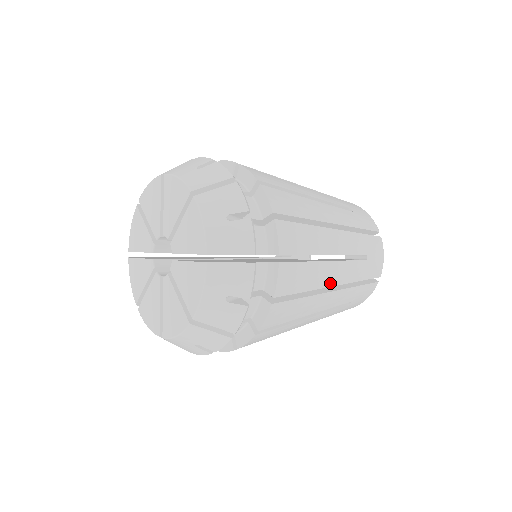
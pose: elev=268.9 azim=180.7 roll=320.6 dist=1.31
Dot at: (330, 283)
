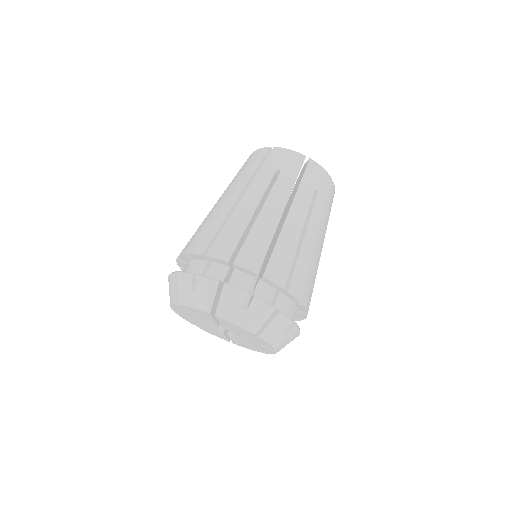
Dot at: (314, 242)
